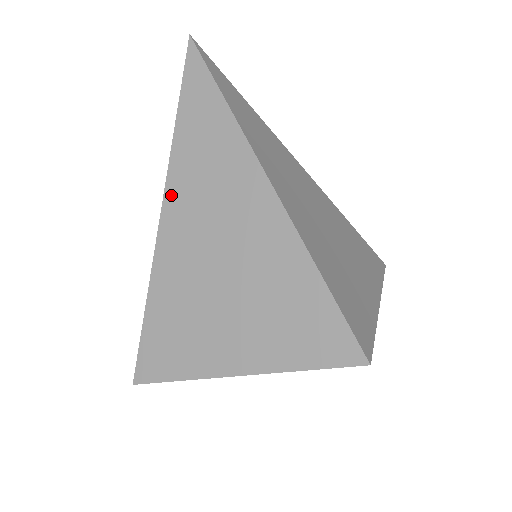
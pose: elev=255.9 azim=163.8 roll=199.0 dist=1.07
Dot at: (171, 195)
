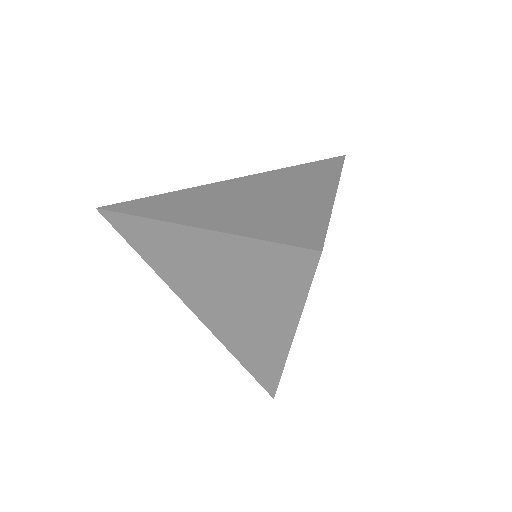
Dot at: (173, 286)
